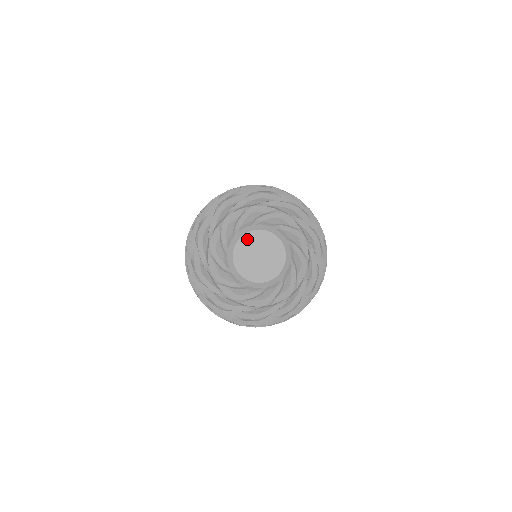
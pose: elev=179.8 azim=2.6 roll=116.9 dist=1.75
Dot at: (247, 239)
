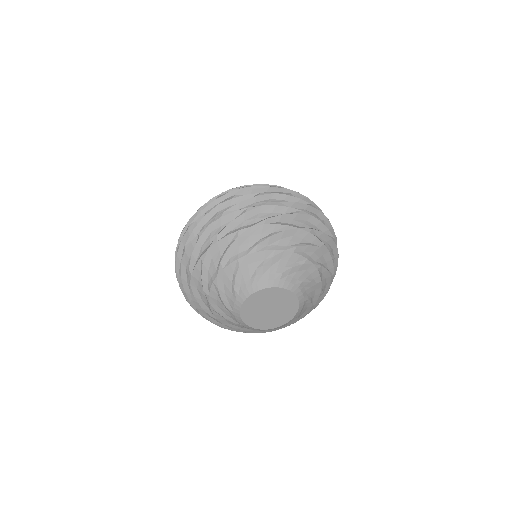
Dot at: (246, 311)
